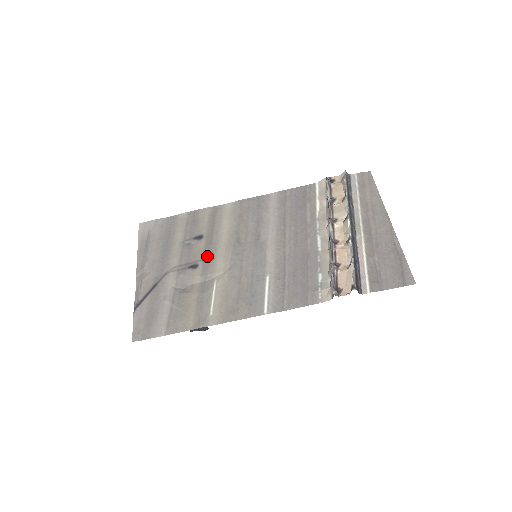
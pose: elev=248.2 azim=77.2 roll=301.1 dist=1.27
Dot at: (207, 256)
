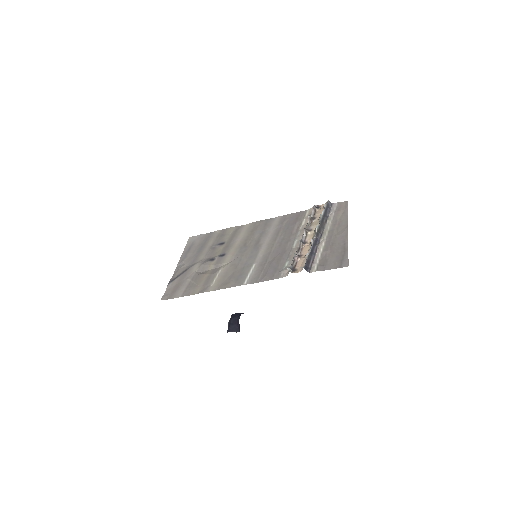
Dot at: (222, 254)
